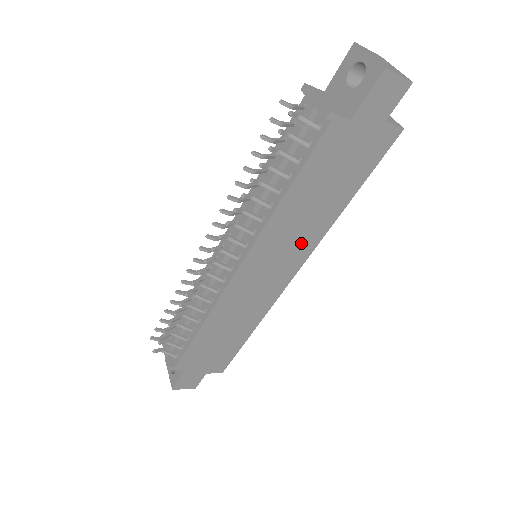
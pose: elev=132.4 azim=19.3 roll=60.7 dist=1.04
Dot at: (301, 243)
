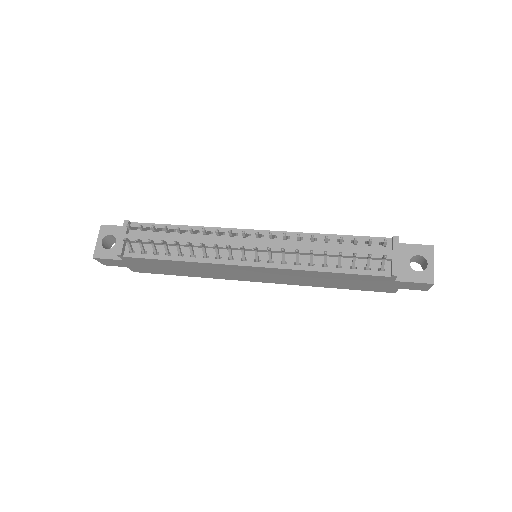
Dot at: (289, 280)
